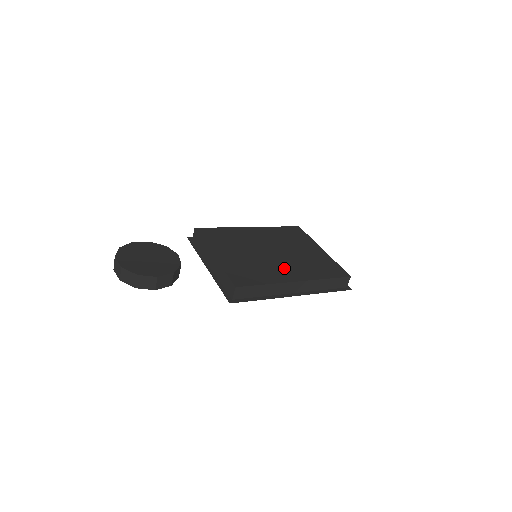
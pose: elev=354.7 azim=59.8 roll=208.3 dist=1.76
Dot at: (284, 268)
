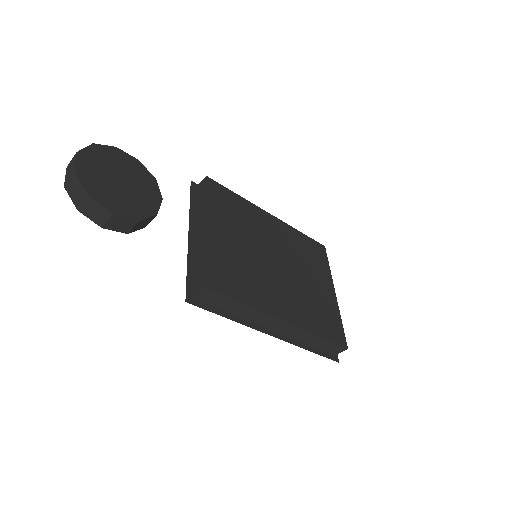
Dot at: (279, 293)
